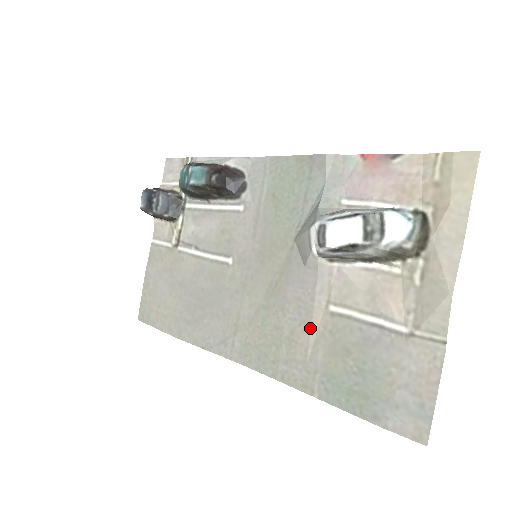
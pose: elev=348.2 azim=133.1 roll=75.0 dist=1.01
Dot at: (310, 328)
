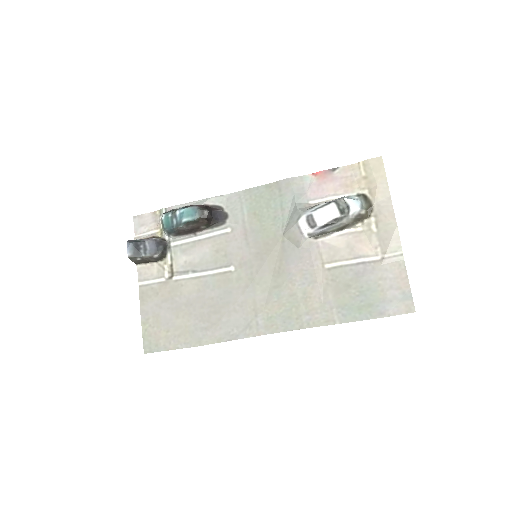
Dot at: (317, 284)
